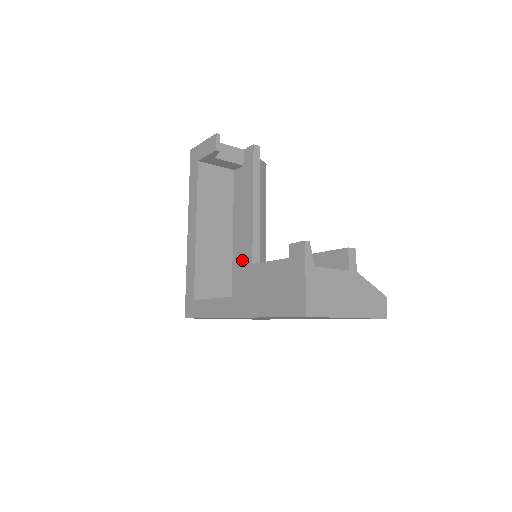
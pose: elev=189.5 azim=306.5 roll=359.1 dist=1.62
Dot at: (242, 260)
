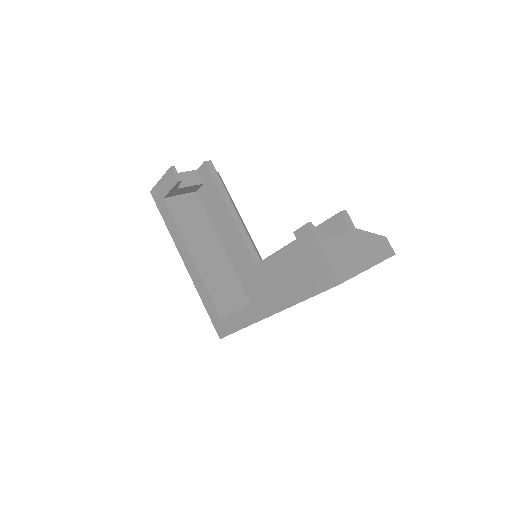
Dot at: (244, 265)
